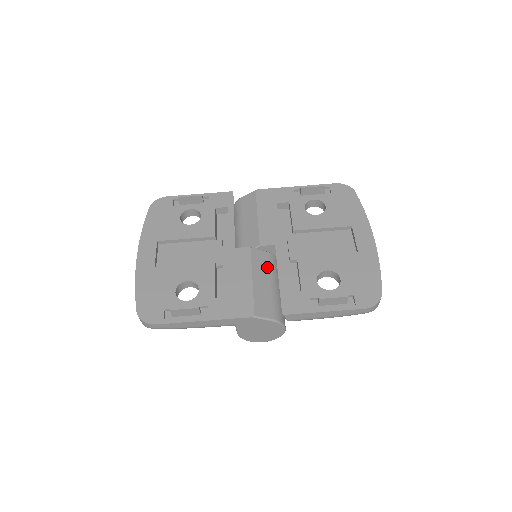
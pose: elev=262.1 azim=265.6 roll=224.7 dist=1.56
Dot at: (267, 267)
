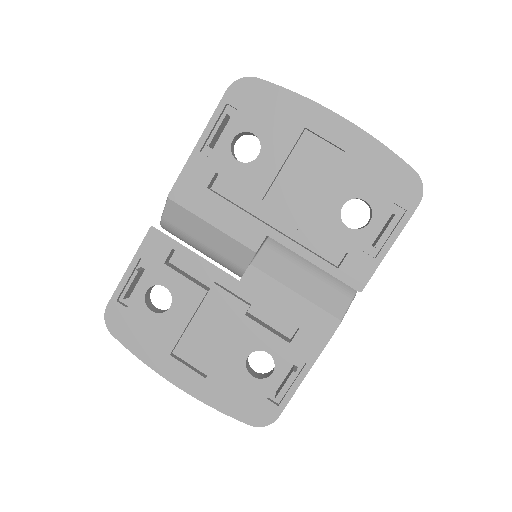
Dot at: (284, 260)
